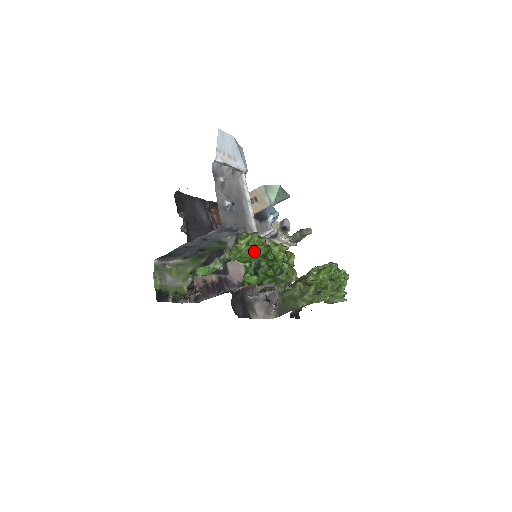
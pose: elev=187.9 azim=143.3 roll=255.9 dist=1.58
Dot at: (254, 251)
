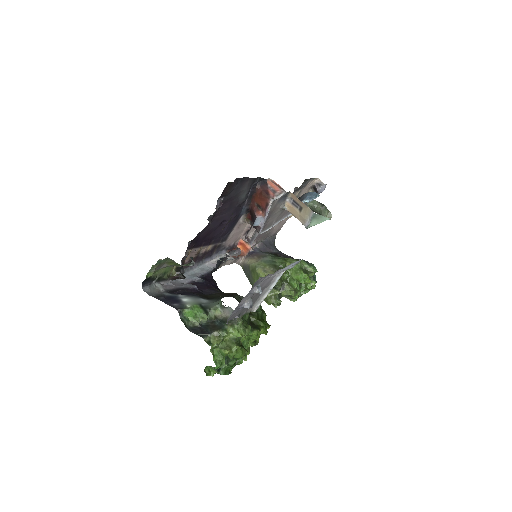
Dot at: (231, 356)
